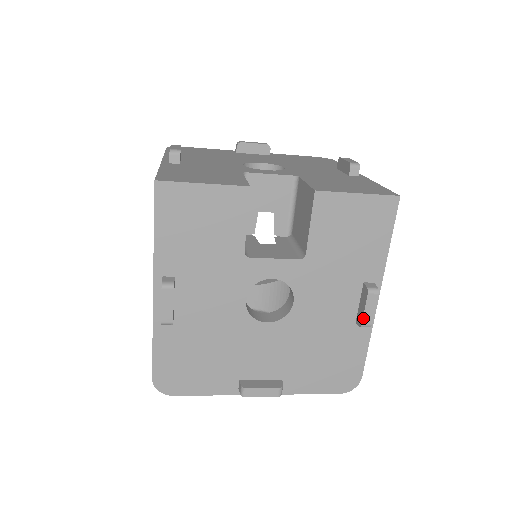
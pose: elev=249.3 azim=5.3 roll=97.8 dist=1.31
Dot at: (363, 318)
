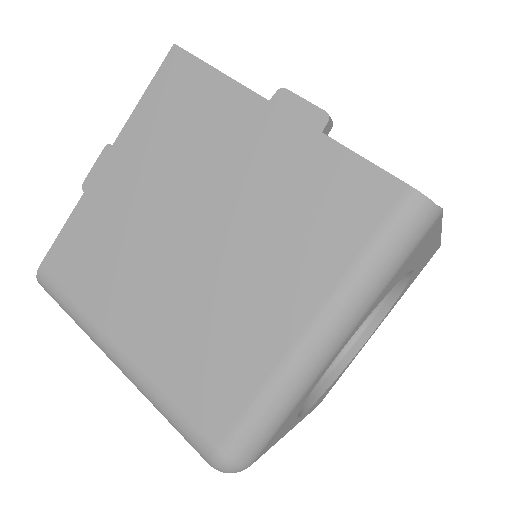
Dot at: occluded
